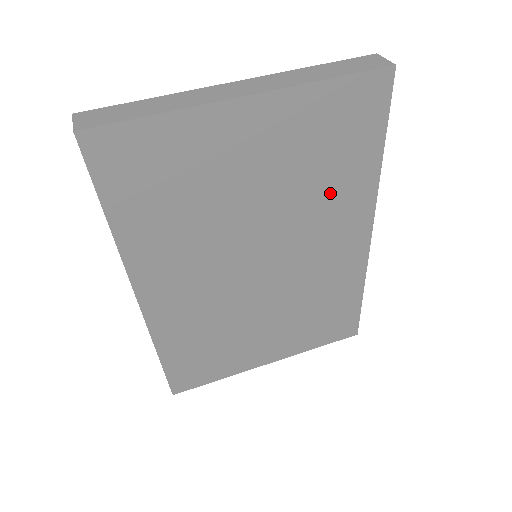
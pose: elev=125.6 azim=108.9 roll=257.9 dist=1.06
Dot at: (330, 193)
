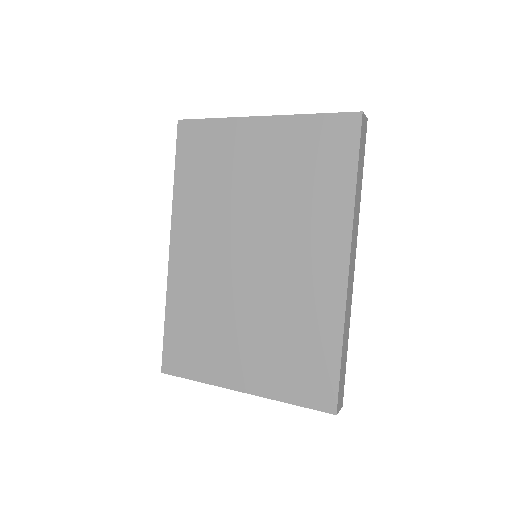
Dot at: (311, 206)
